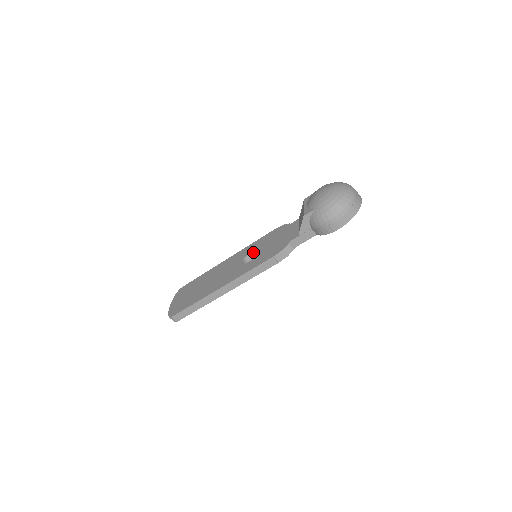
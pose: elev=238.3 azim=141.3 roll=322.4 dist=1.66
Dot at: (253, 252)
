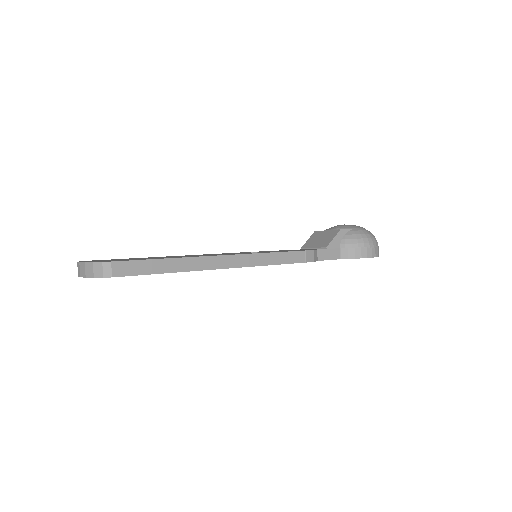
Dot at: occluded
